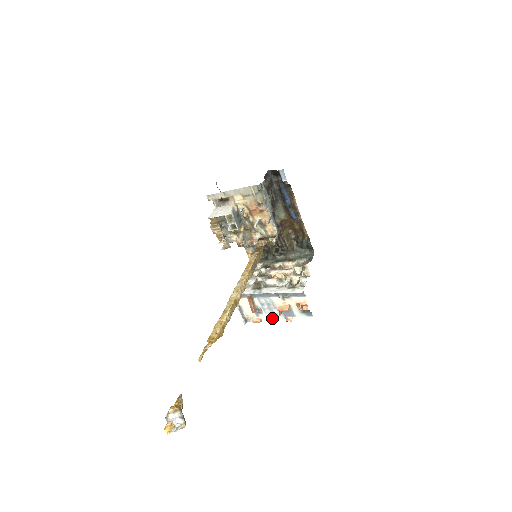
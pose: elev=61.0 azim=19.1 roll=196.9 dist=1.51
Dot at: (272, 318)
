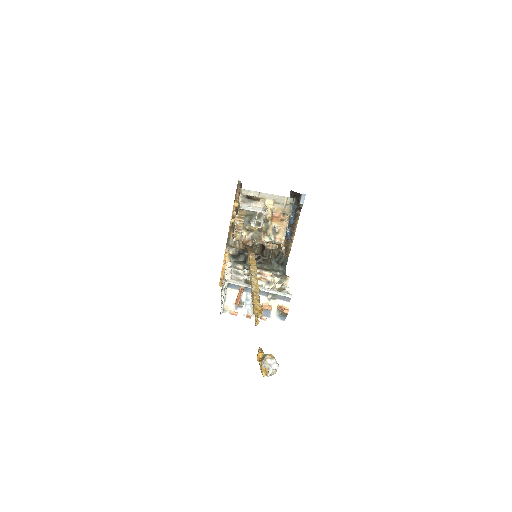
Dot at: (248, 314)
